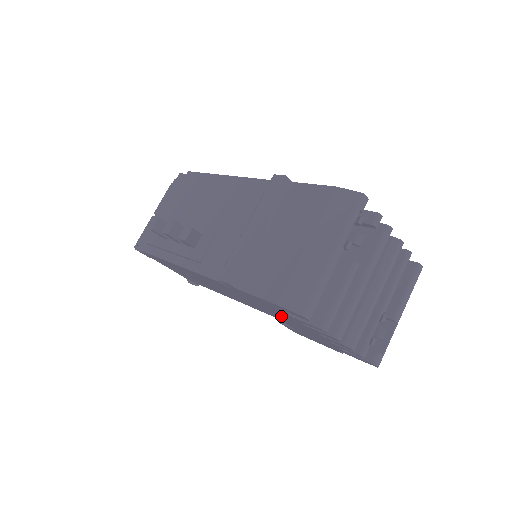
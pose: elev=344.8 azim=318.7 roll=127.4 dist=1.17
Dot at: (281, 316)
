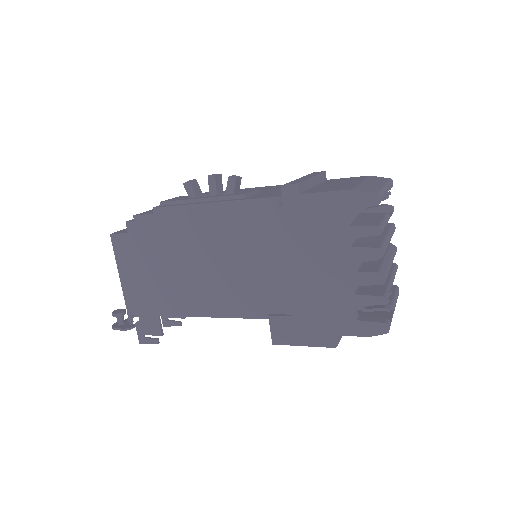
Dot at: (313, 254)
